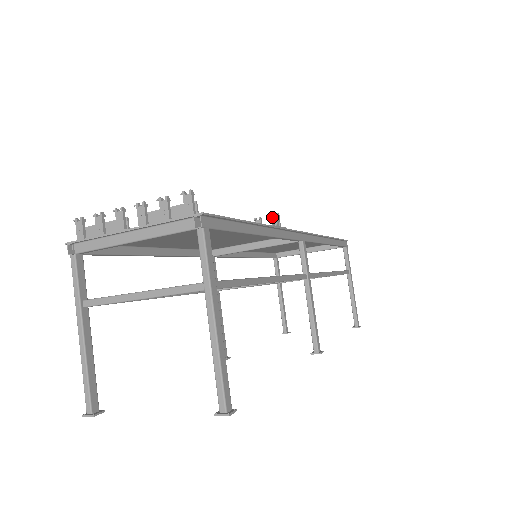
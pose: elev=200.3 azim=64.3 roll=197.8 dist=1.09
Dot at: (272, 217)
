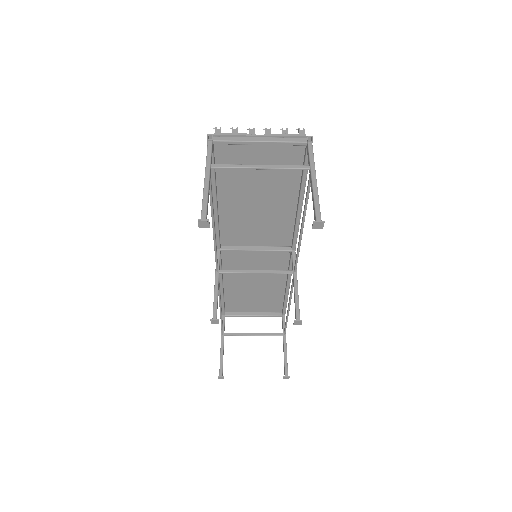
Dot at: occluded
